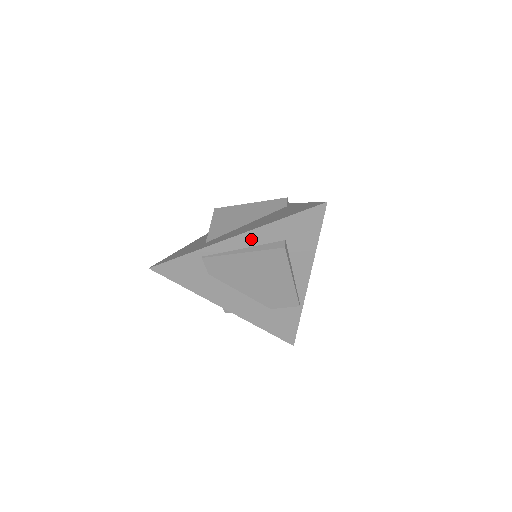
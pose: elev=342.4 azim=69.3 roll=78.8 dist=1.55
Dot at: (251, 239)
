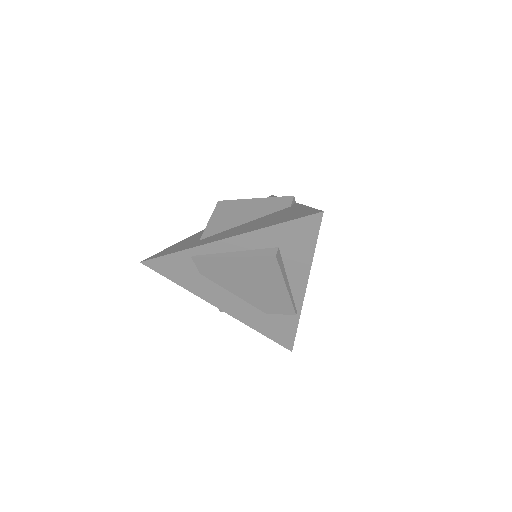
Dot at: (242, 243)
